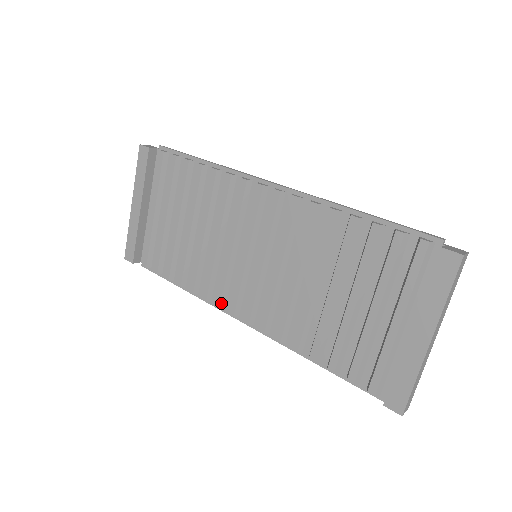
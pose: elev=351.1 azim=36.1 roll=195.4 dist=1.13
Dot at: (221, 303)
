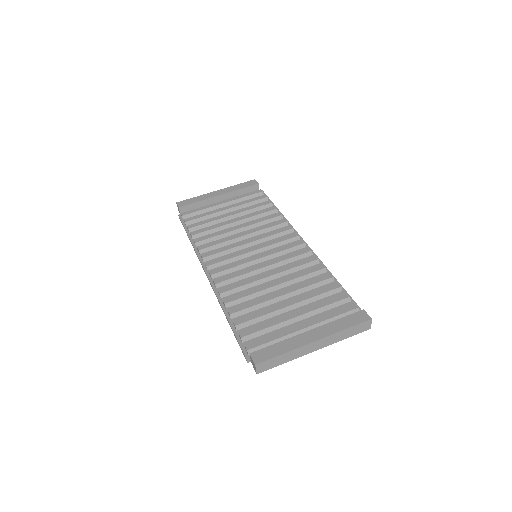
Dot at: (207, 257)
